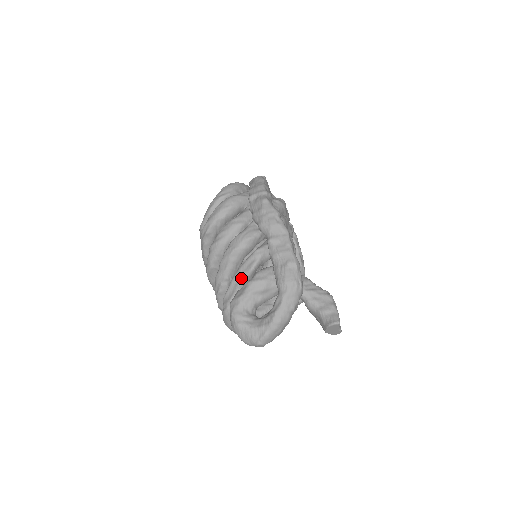
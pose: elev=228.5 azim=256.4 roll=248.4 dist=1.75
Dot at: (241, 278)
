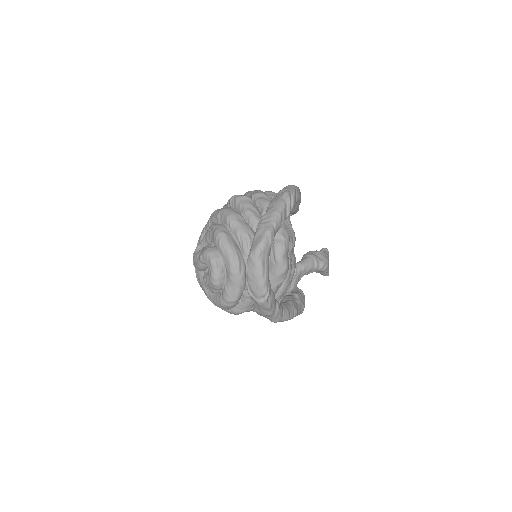
Dot at: occluded
